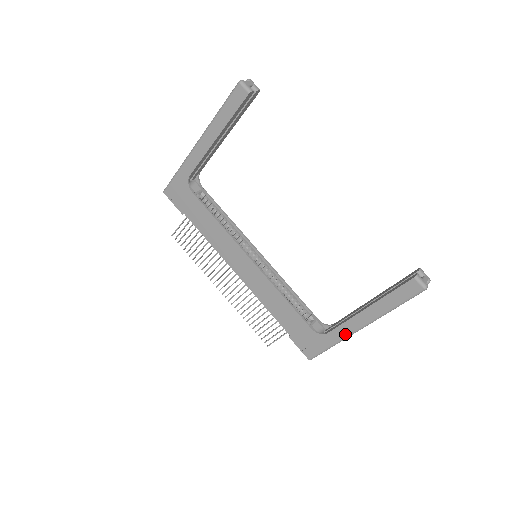
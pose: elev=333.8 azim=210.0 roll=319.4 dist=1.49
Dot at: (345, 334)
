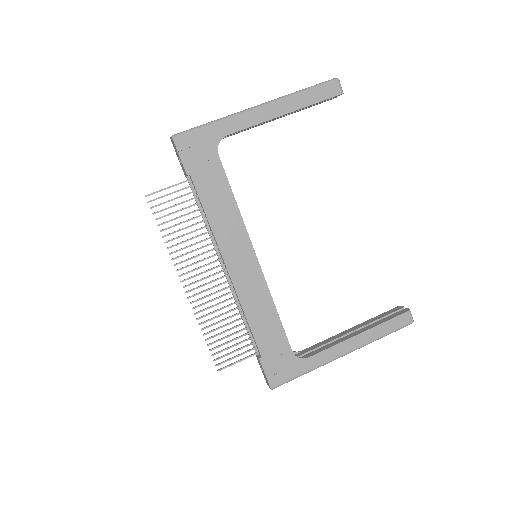
Dot at: (327, 360)
